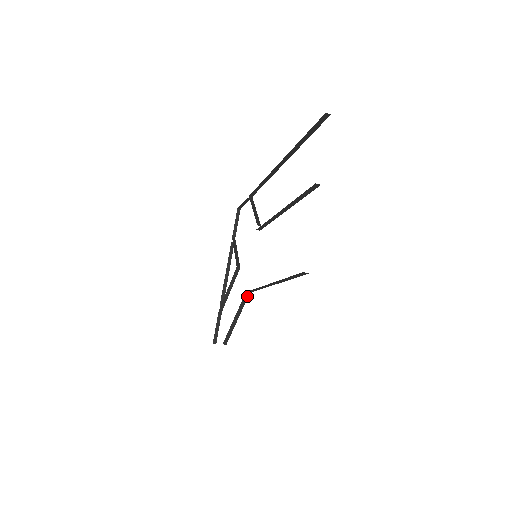
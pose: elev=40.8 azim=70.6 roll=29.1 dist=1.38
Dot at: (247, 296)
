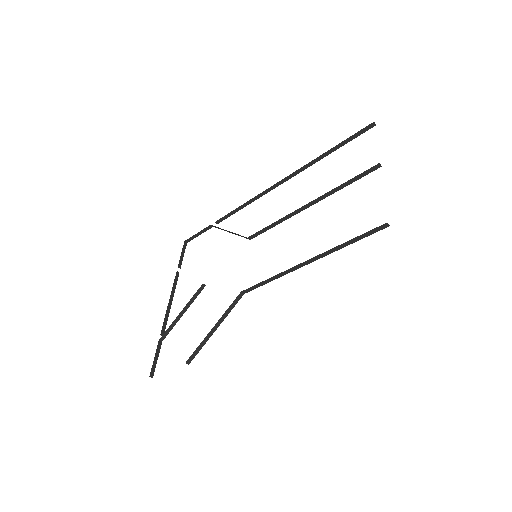
Dot at: (240, 298)
